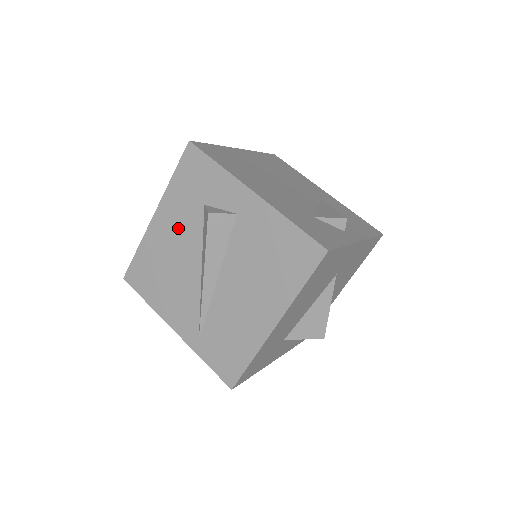
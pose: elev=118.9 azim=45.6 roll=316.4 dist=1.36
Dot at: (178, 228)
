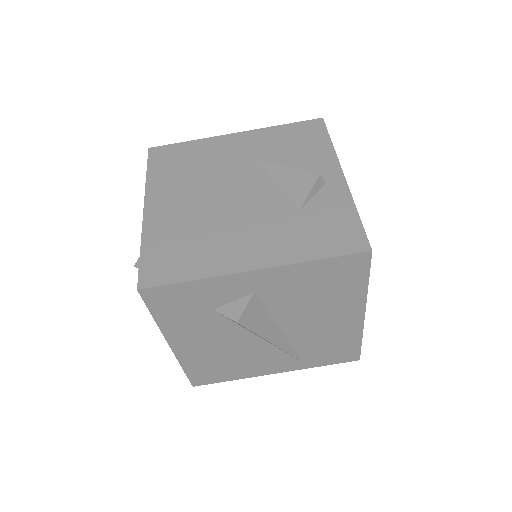
Dot at: (205, 336)
